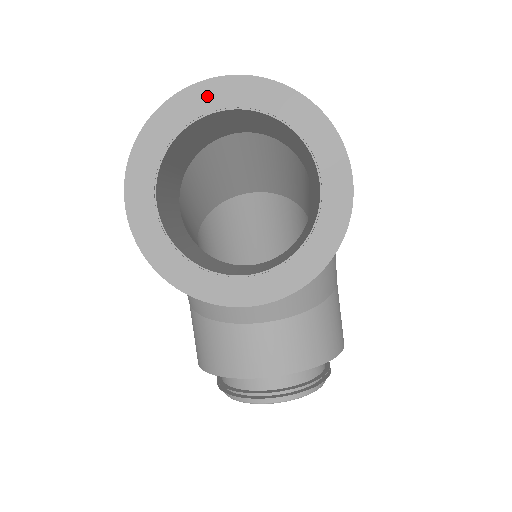
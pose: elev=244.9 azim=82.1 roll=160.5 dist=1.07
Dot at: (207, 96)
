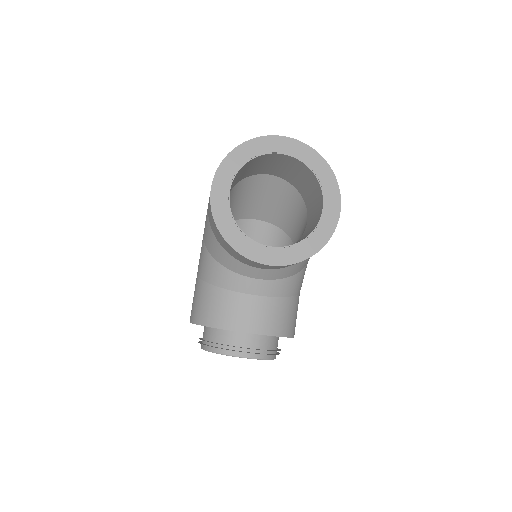
Dot at: (275, 144)
